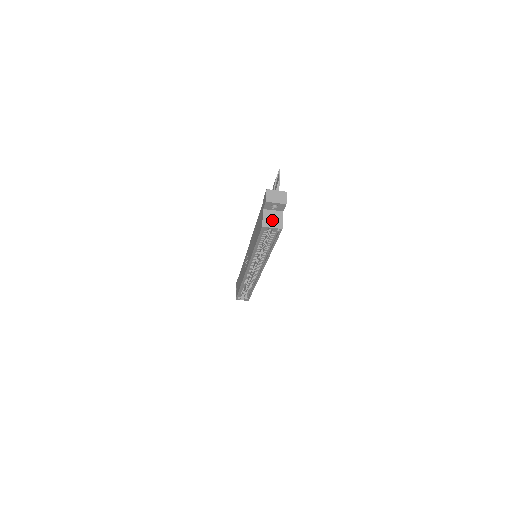
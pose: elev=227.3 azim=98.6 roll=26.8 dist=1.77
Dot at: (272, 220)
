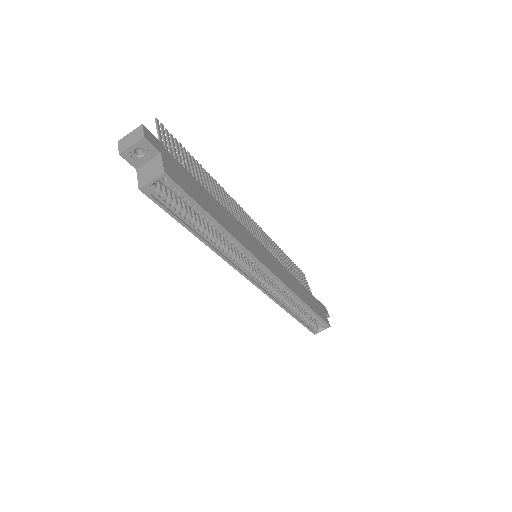
Dot at: (149, 173)
